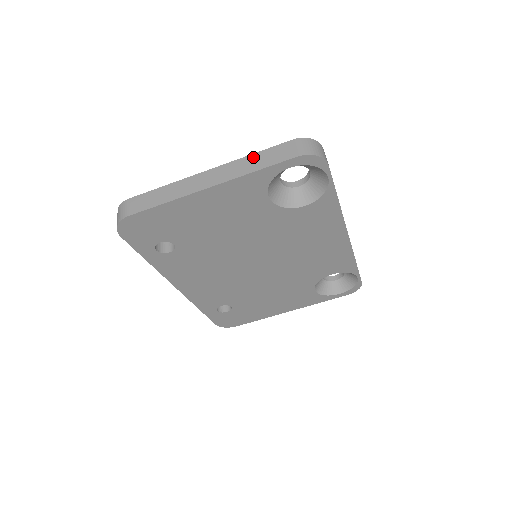
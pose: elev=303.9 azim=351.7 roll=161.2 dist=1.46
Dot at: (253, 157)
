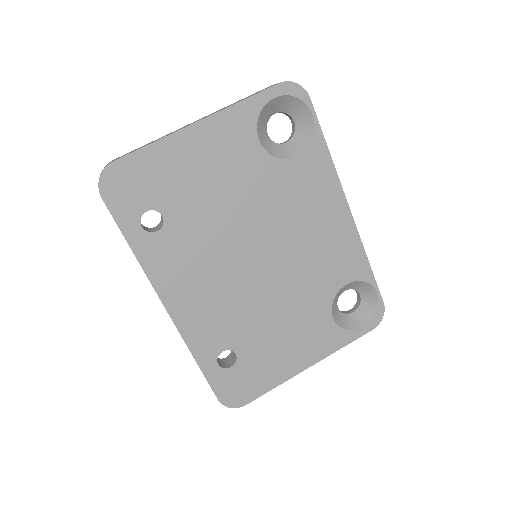
Dot at: (237, 101)
